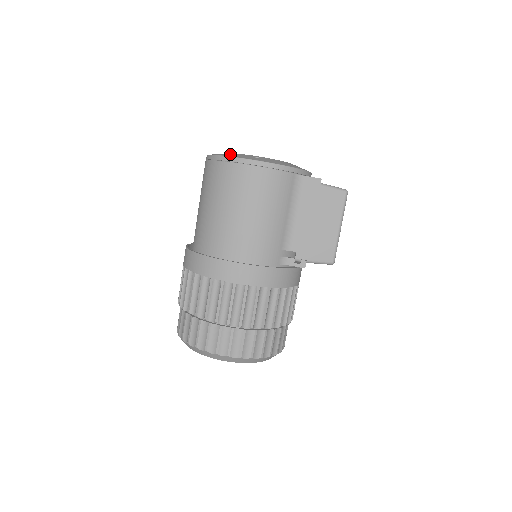
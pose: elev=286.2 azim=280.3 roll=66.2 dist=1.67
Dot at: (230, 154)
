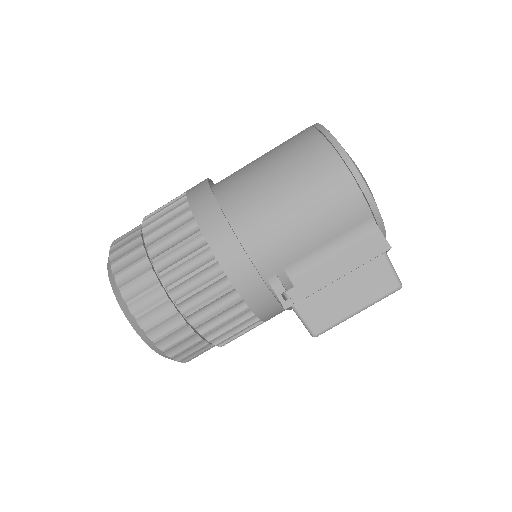
Dot at: occluded
